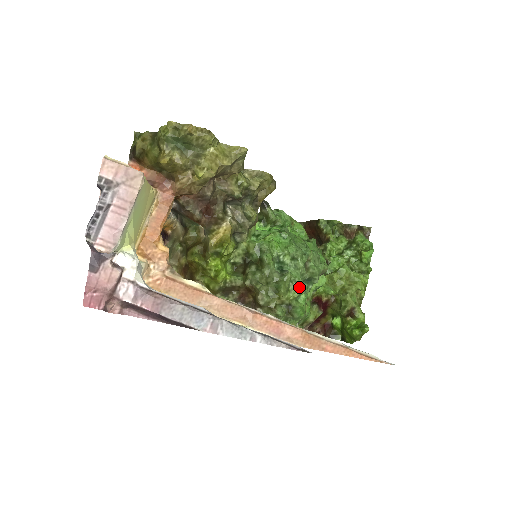
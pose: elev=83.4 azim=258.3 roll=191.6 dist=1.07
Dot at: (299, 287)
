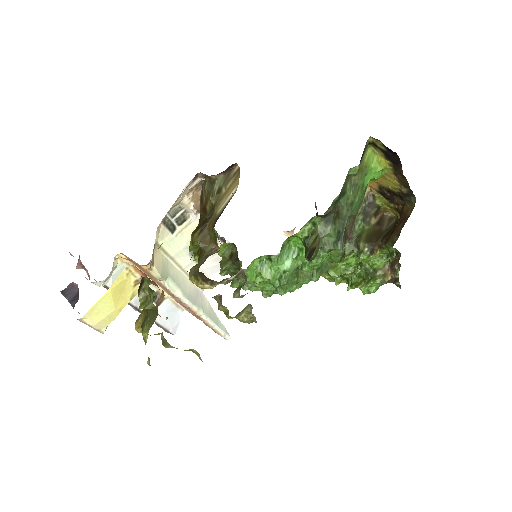
Dot at: occluded
